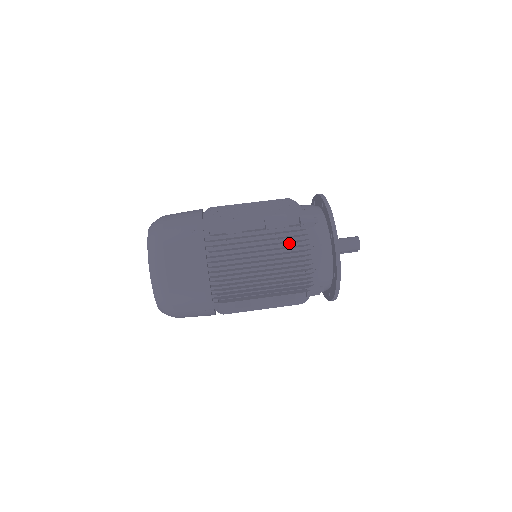
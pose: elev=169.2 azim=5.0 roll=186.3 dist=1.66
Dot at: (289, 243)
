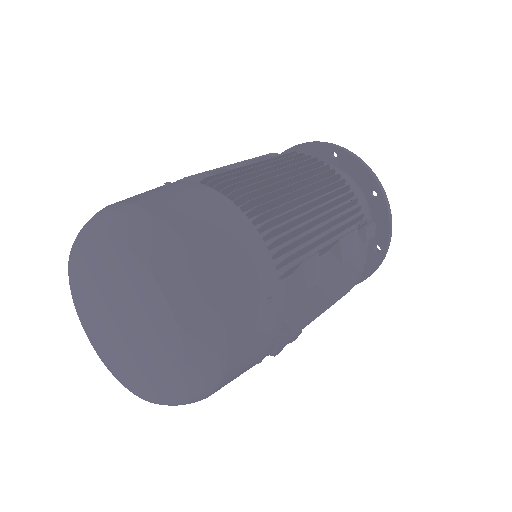
Dot at: occluded
